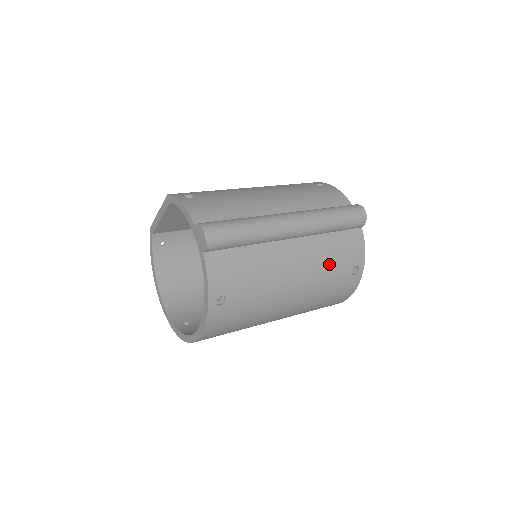
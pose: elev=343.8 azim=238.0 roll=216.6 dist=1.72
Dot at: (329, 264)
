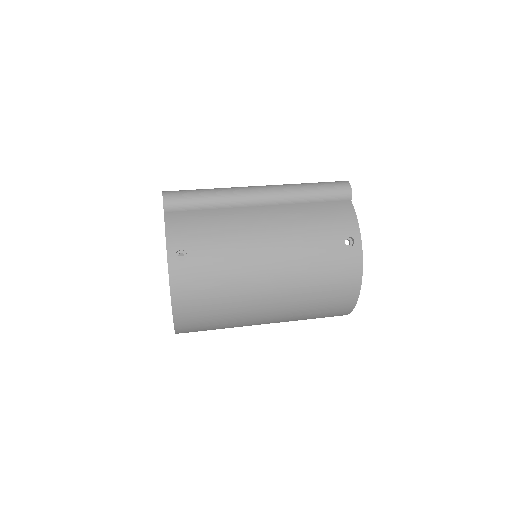
Dot at: (310, 231)
